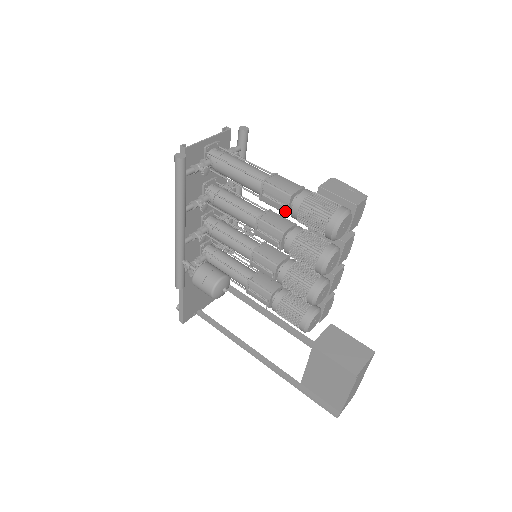
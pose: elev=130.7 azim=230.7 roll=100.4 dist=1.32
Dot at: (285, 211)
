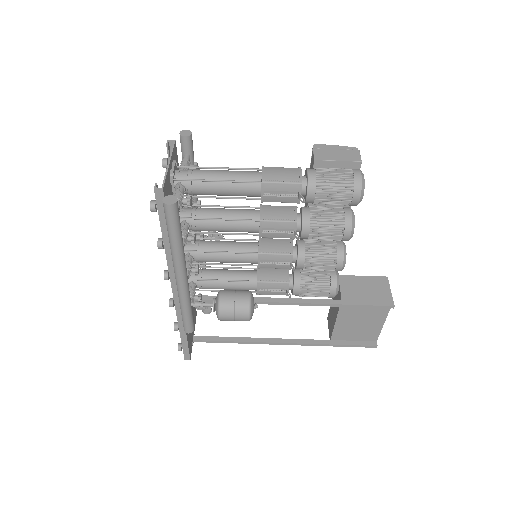
Dot at: (296, 201)
